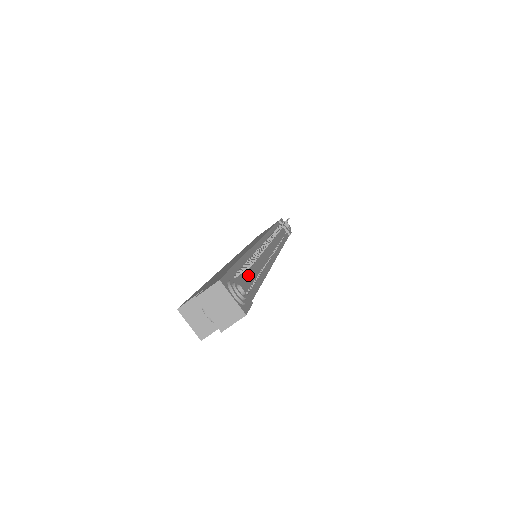
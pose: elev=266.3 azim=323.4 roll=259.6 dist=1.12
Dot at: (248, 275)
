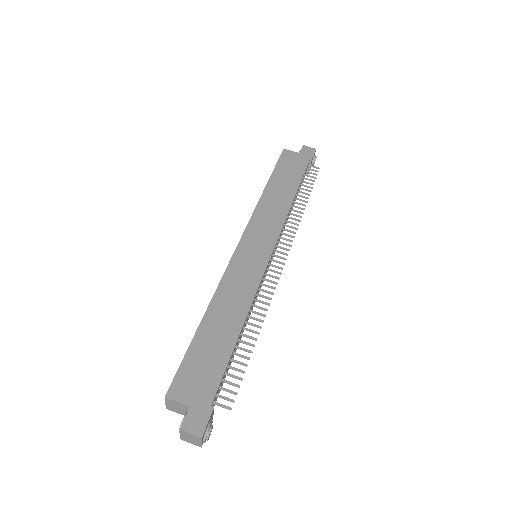
Dot at: (228, 368)
